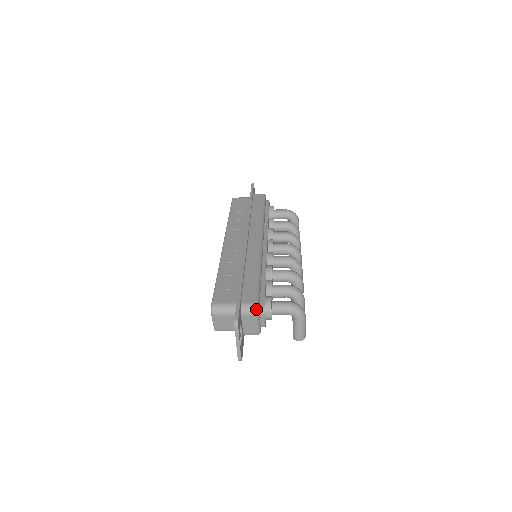
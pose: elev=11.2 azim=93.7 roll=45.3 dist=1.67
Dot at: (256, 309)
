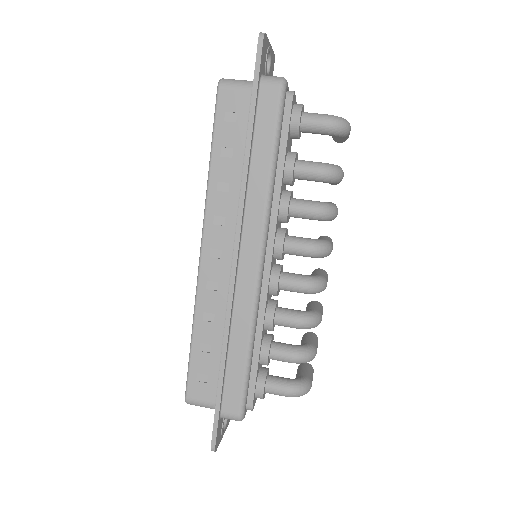
Dot at: occluded
